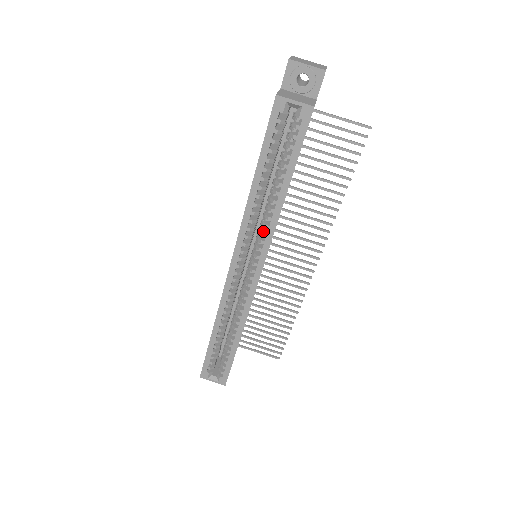
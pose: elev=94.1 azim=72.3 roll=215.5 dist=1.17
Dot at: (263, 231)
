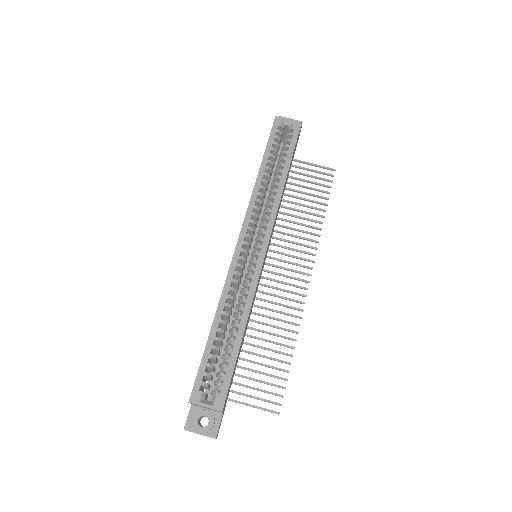
Dot at: (268, 209)
